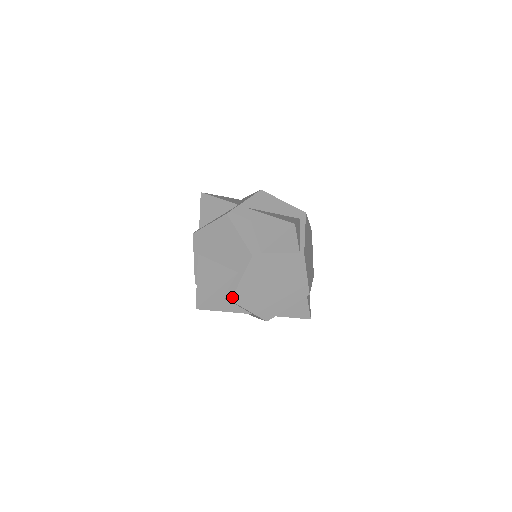
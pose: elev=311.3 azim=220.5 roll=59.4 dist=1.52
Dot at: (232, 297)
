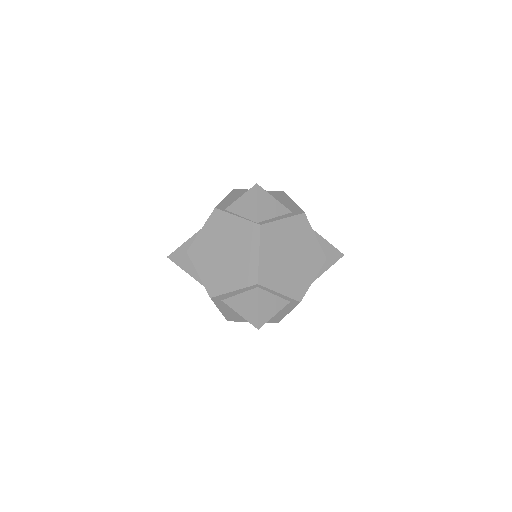
Dot at: (189, 248)
